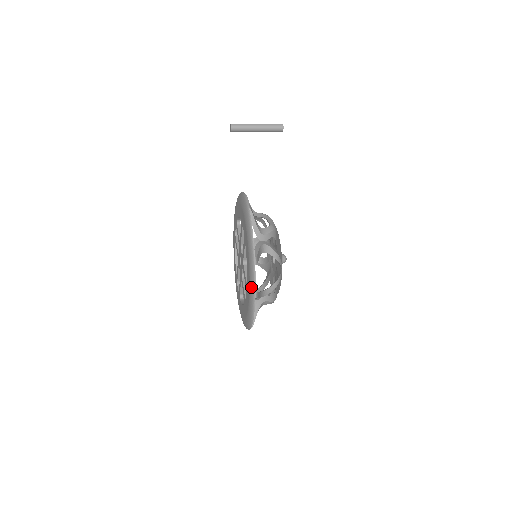
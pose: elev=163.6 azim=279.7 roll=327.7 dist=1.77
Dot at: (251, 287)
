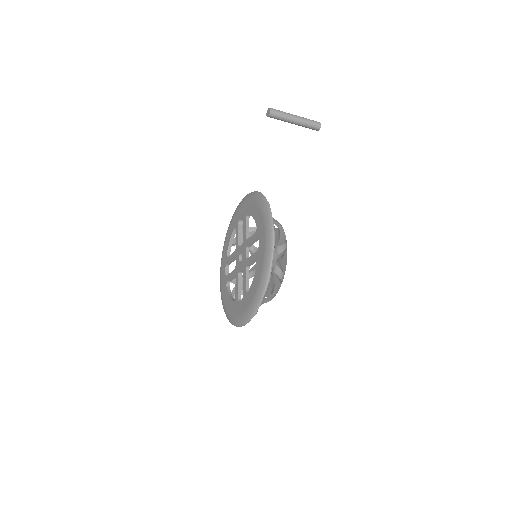
Dot at: (253, 305)
